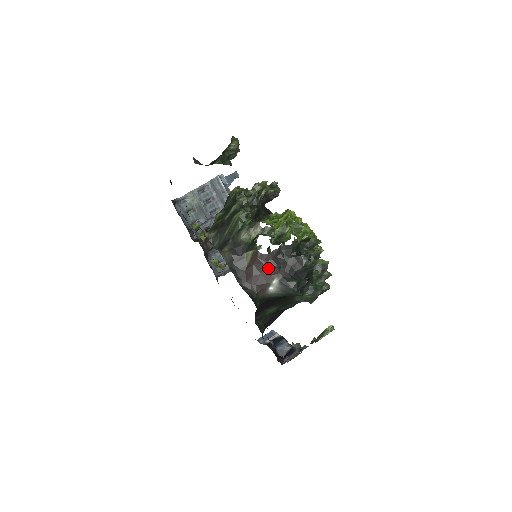
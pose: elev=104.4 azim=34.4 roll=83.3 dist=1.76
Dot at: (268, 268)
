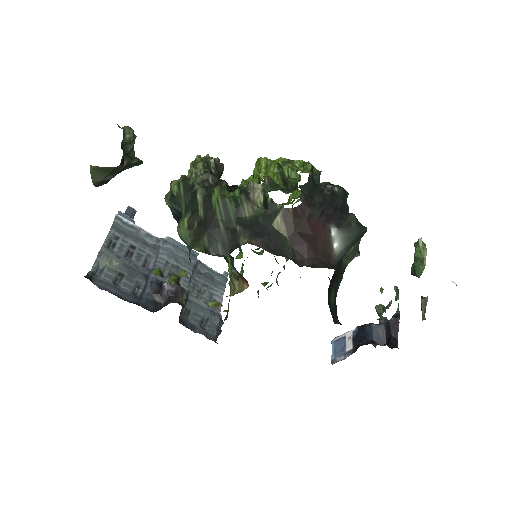
Dot at: (314, 221)
